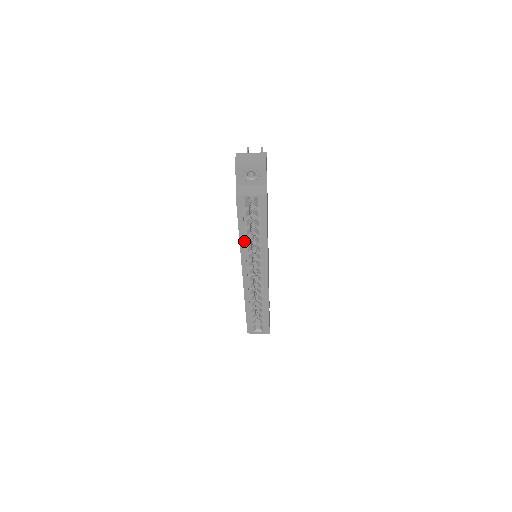
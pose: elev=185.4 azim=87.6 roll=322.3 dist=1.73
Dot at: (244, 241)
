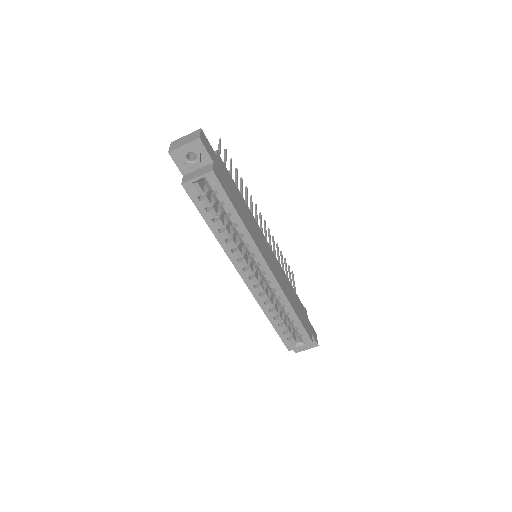
Dot at: (221, 237)
